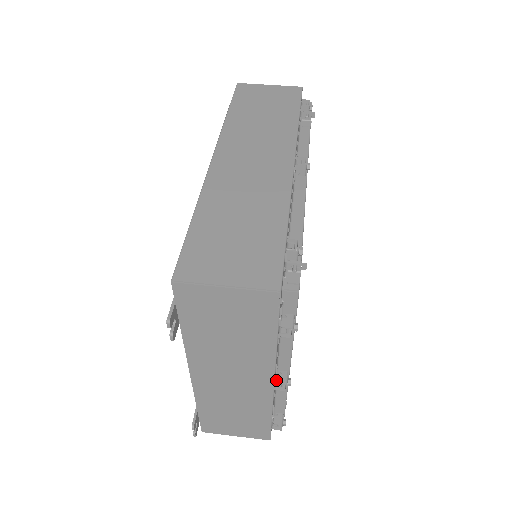
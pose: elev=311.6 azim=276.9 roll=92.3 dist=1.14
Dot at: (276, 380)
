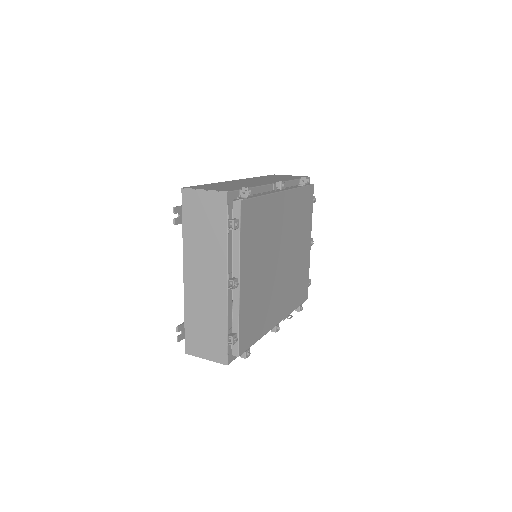
Dot at: (228, 279)
